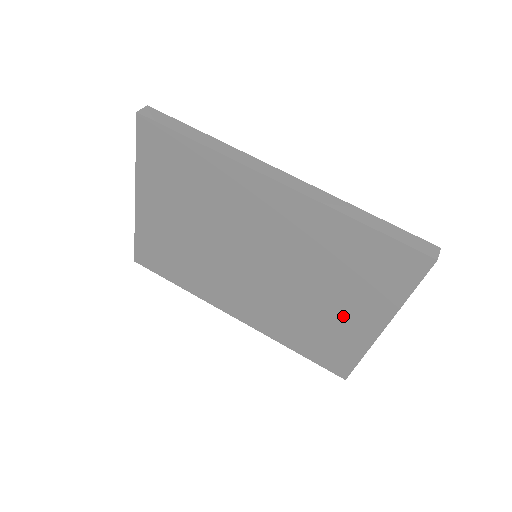
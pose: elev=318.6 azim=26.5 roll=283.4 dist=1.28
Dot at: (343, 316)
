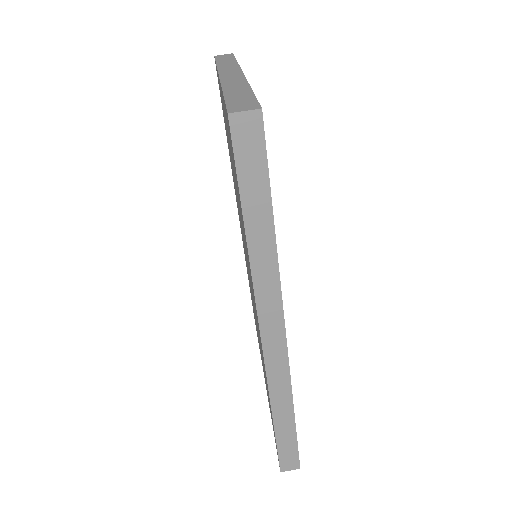
Dot at: occluded
